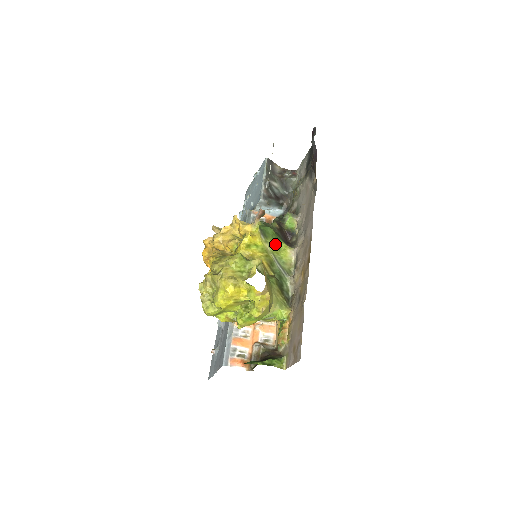
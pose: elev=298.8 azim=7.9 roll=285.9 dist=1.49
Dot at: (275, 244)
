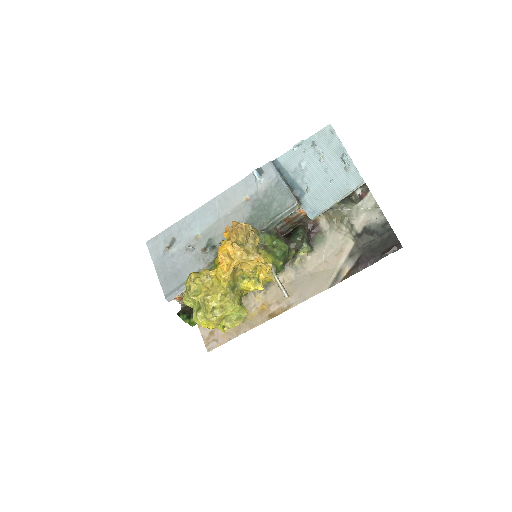
Dot at: occluded
